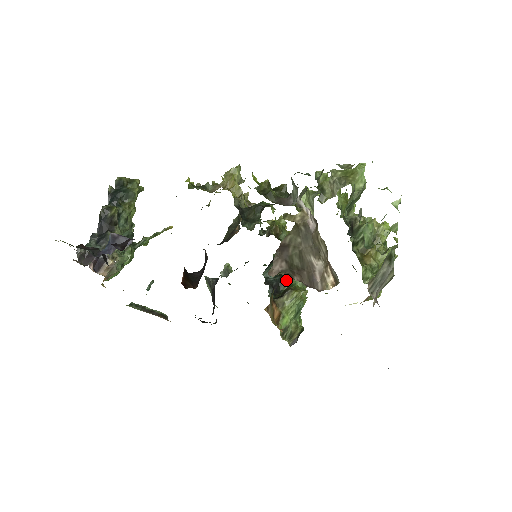
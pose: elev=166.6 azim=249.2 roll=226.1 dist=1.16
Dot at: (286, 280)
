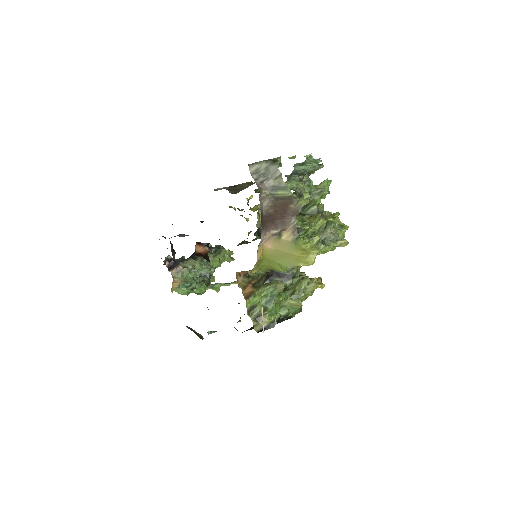
Dot at: occluded
